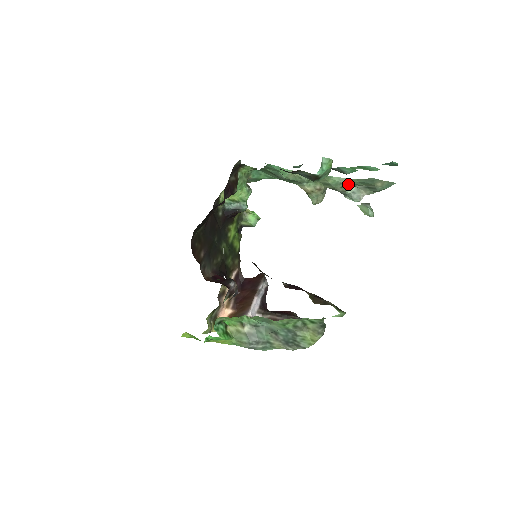
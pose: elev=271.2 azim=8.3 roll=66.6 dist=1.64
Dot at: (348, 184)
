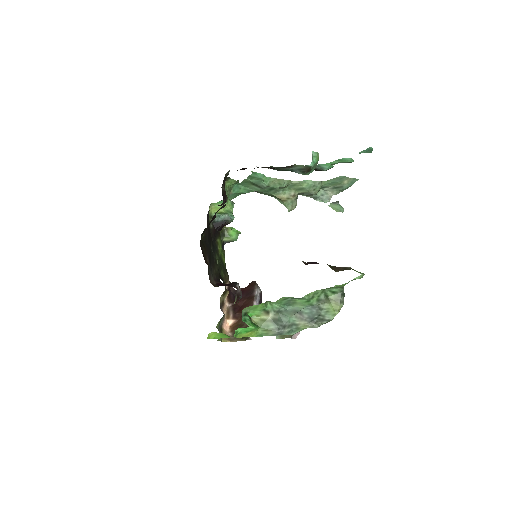
Dot at: (319, 186)
